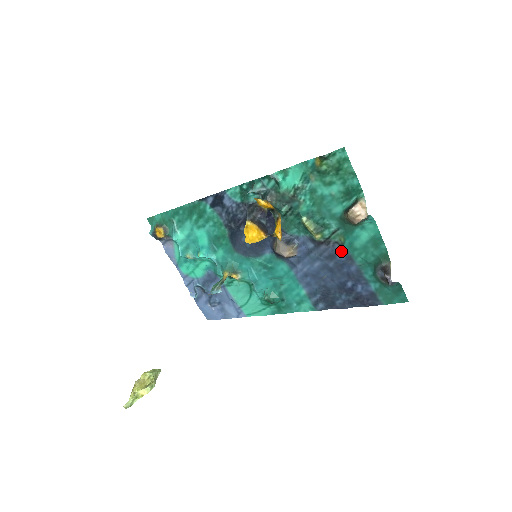
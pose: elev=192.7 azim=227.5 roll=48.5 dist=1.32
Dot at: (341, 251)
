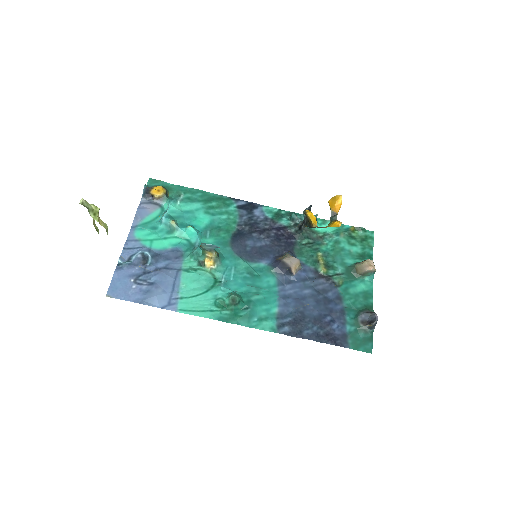
Dot at: (335, 290)
